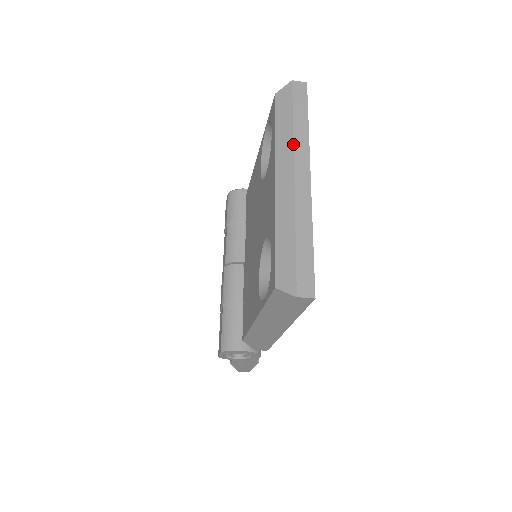
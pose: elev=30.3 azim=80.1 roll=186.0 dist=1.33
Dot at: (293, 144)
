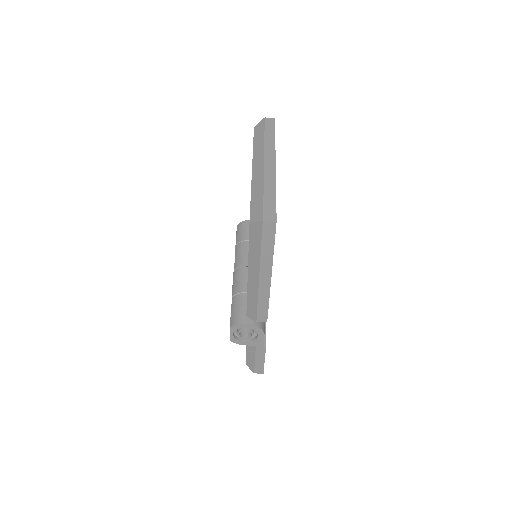
Dot at: (264, 147)
